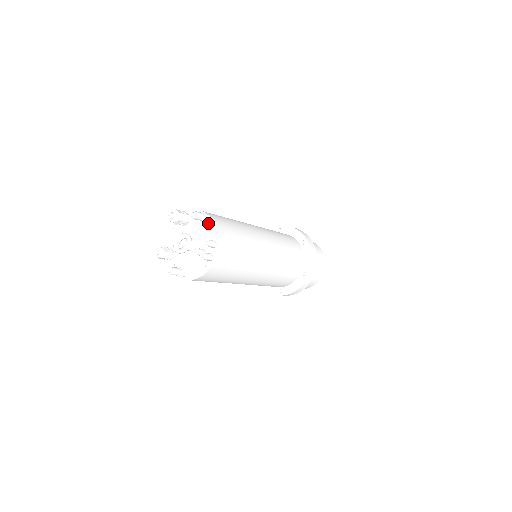
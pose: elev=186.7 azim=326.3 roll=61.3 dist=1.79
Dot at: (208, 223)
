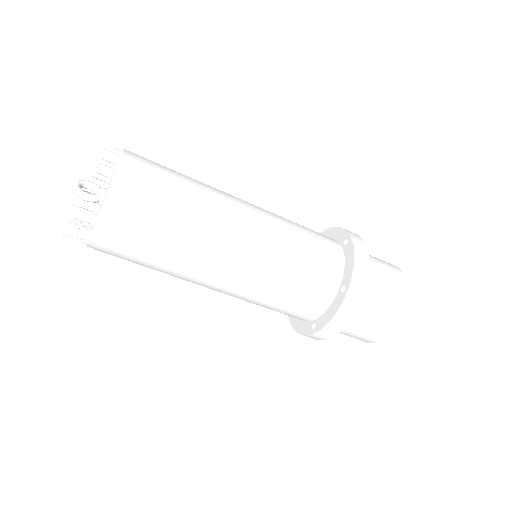
Dot at: occluded
